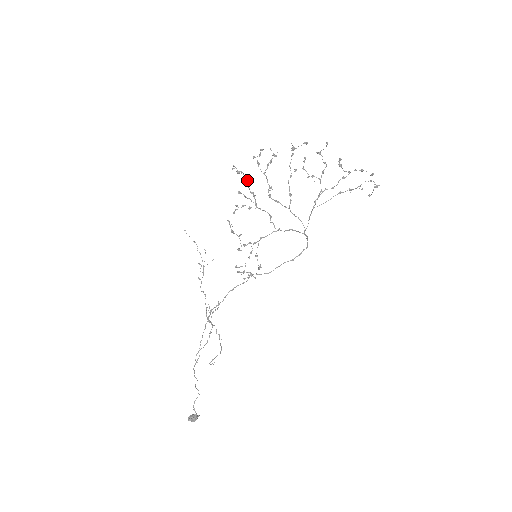
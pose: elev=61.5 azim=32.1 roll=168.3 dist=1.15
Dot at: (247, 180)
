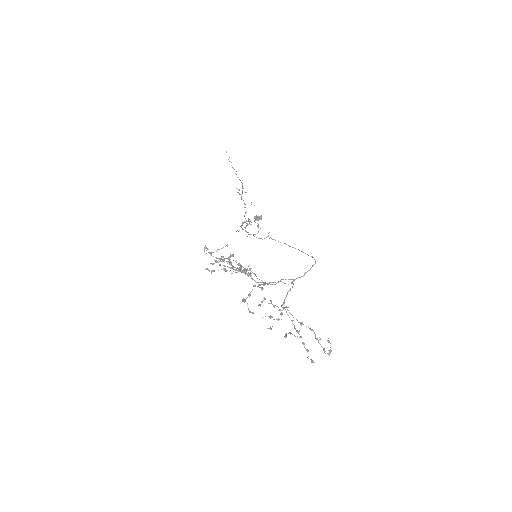
Dot at: (220, 260)
